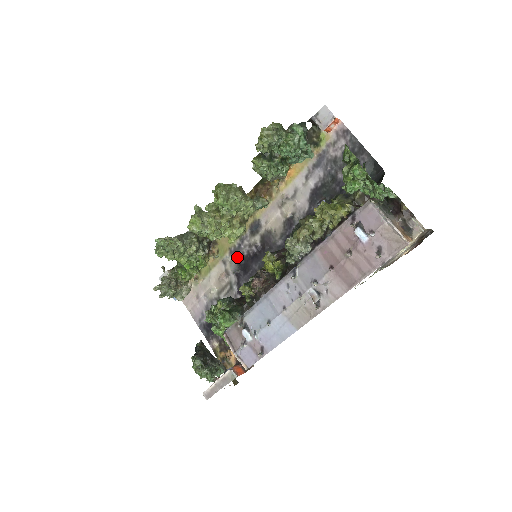
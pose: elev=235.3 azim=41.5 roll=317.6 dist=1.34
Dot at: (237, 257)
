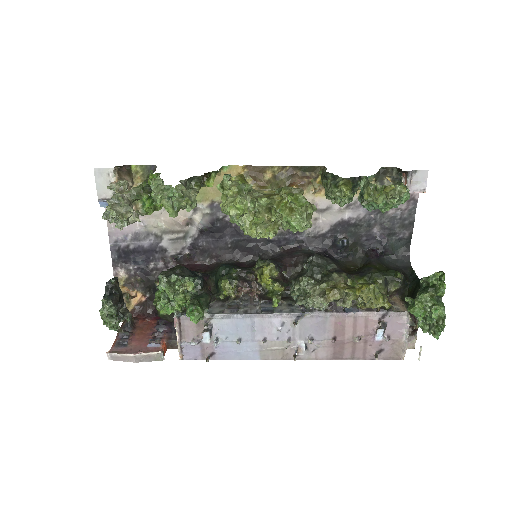
Dot at: (215, 215)
